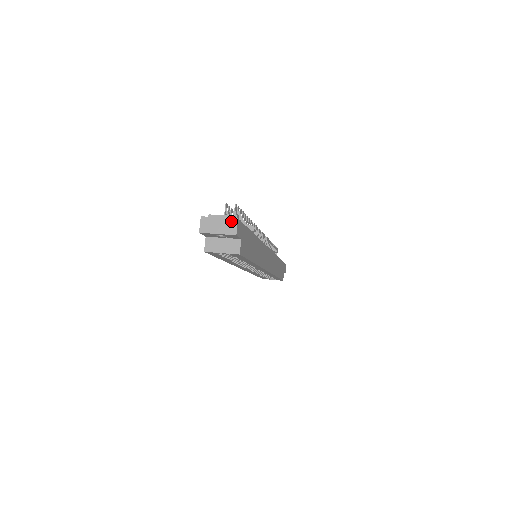
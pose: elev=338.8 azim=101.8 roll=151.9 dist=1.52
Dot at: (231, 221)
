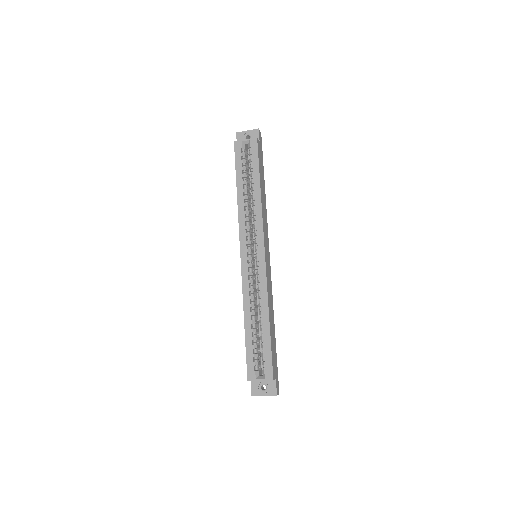
Dot at: occluded
